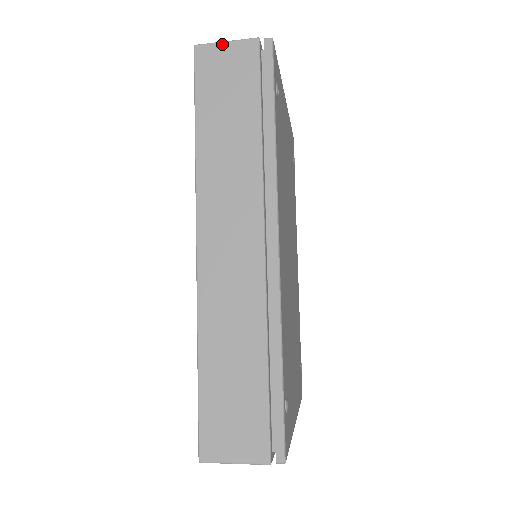
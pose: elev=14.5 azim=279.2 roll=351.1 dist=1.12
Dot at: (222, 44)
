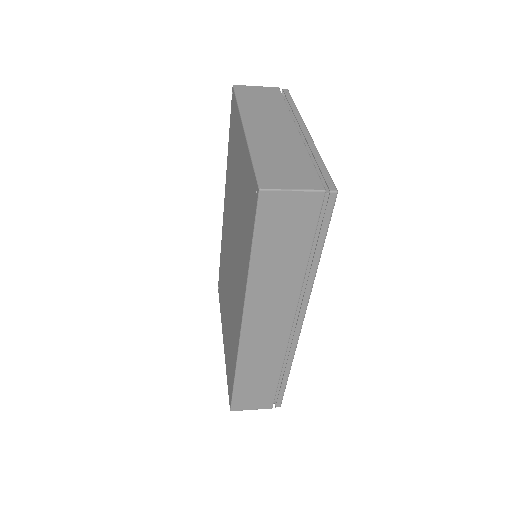
Dot at: (289, 193)
